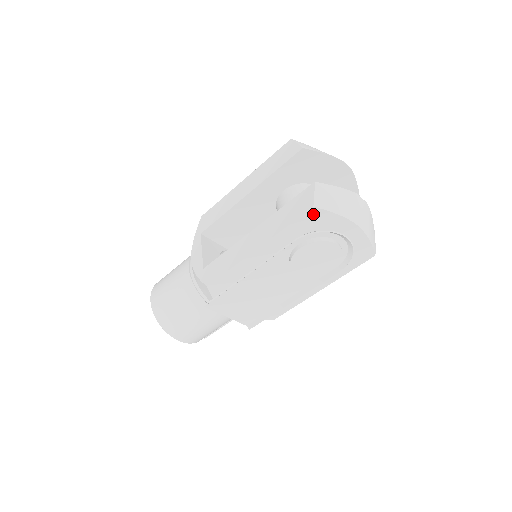
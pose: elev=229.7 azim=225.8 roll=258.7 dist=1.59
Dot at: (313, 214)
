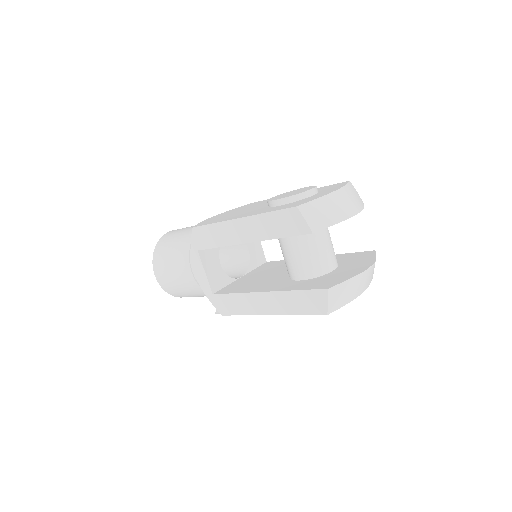
Dot at: occluded
